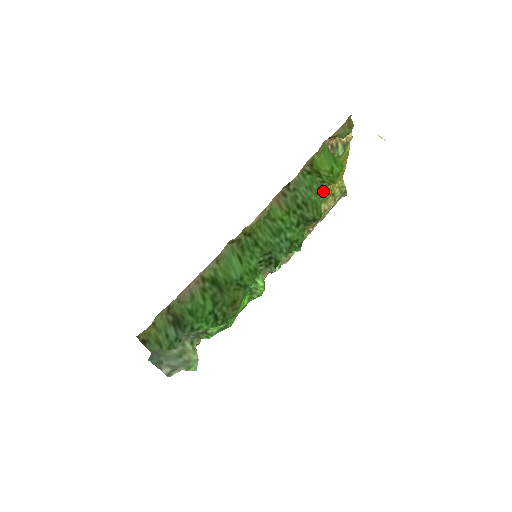
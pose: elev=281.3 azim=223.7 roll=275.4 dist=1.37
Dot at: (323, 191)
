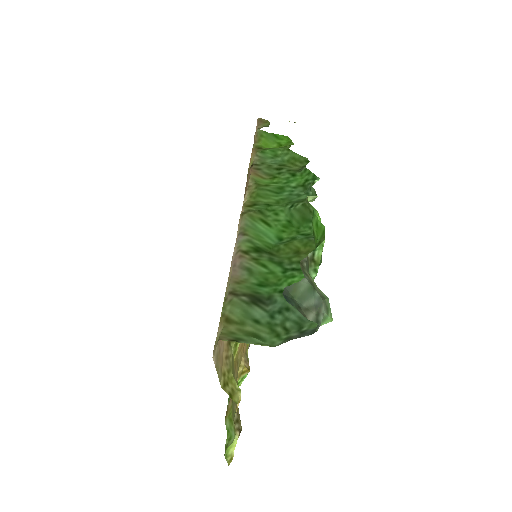
Dot at: occluded
